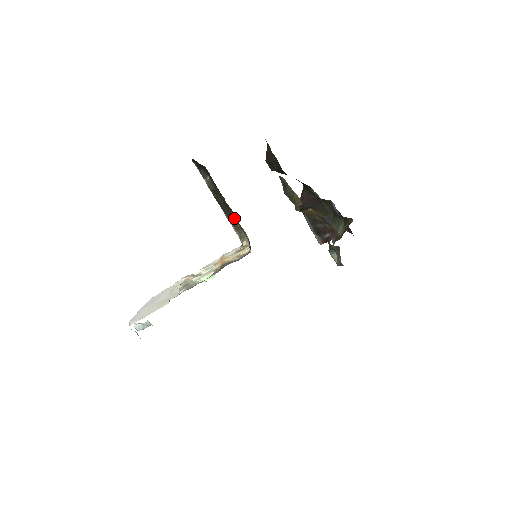
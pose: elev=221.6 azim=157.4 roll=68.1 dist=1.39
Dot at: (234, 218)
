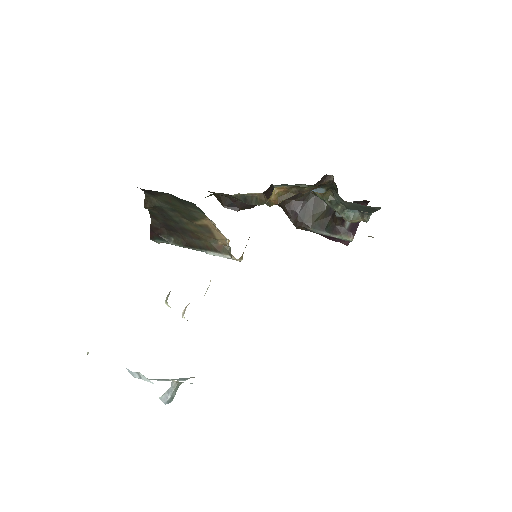
Dot at: (204, 237)
